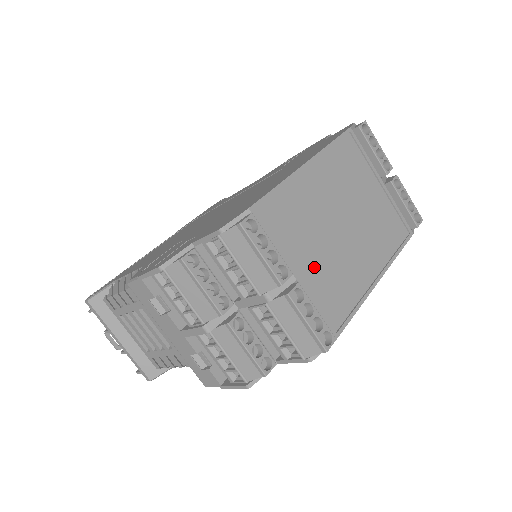
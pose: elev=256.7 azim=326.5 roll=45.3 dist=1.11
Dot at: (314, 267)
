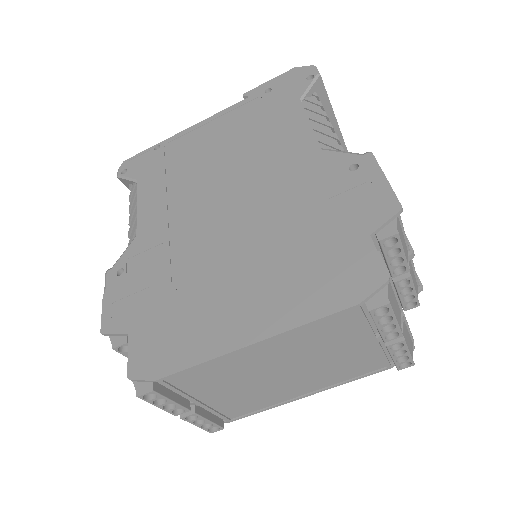
Dot at: (225, 397)
